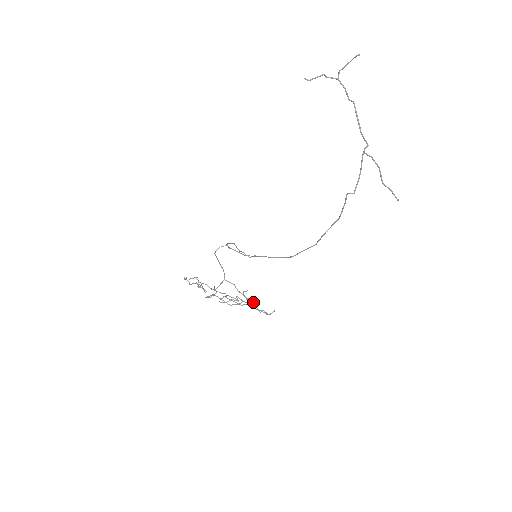
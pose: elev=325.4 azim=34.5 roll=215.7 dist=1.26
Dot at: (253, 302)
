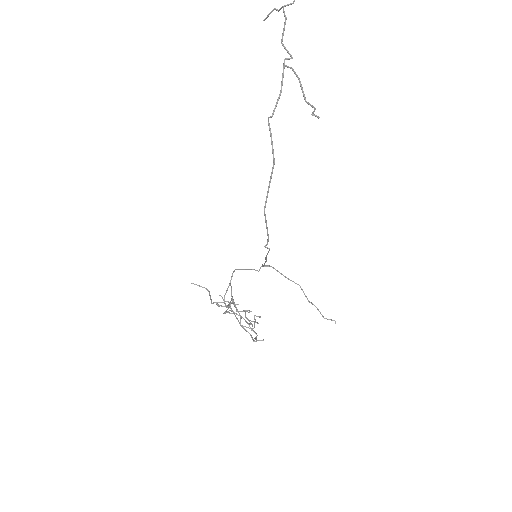
Dot at: (239, 313)
